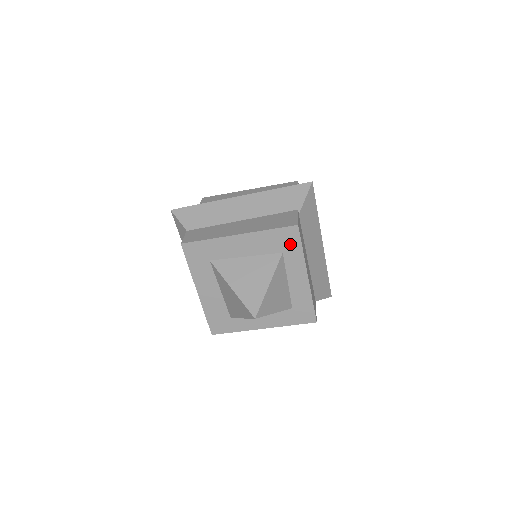
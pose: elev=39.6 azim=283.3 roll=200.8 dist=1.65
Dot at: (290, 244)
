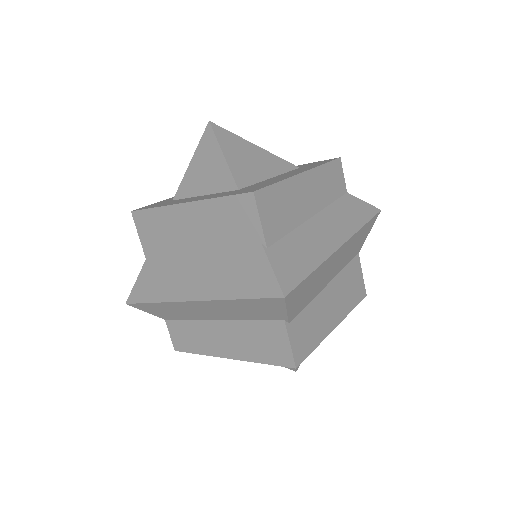
Dot at: occluded
